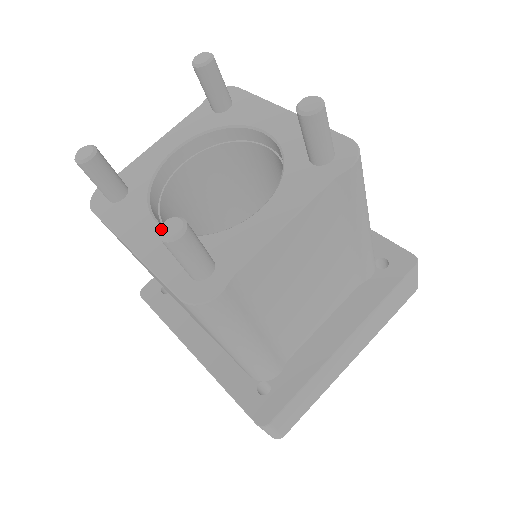
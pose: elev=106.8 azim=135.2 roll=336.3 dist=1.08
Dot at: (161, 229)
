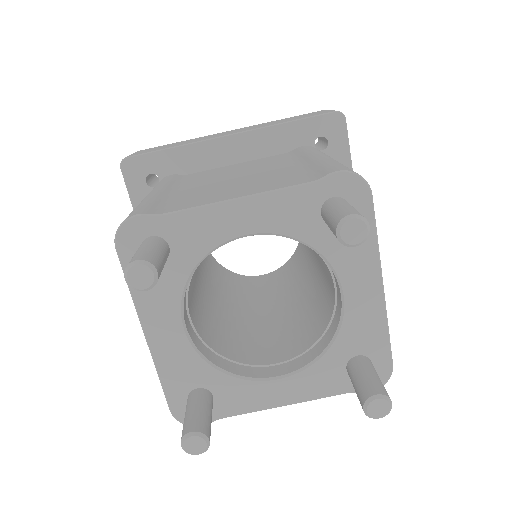
Dot at: (186, 442)
